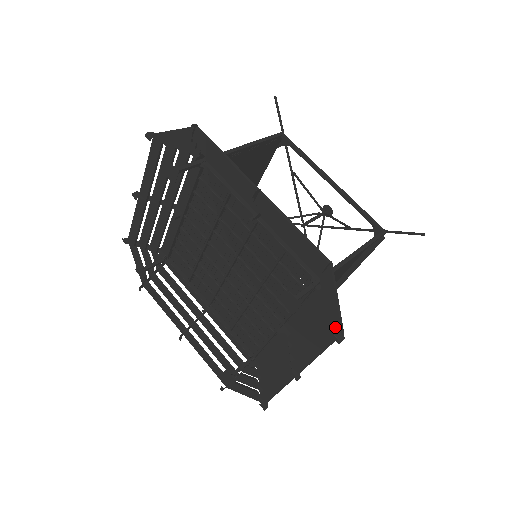
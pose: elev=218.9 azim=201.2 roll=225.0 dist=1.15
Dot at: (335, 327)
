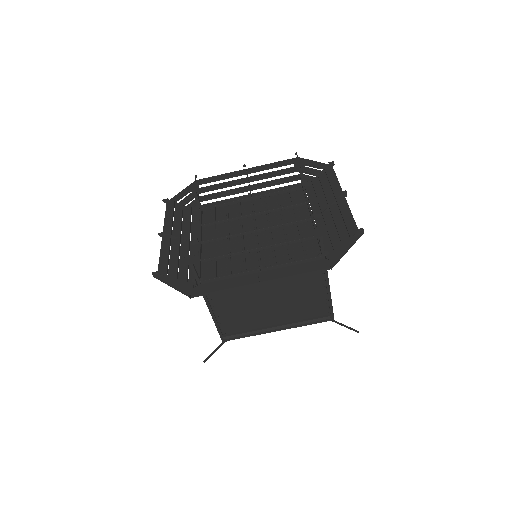
Dot at: (330, 262)
